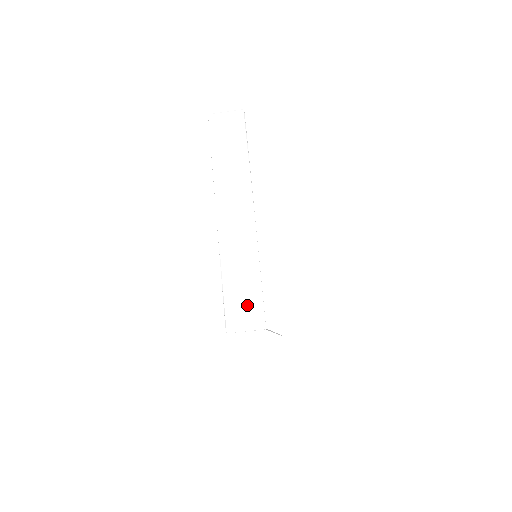
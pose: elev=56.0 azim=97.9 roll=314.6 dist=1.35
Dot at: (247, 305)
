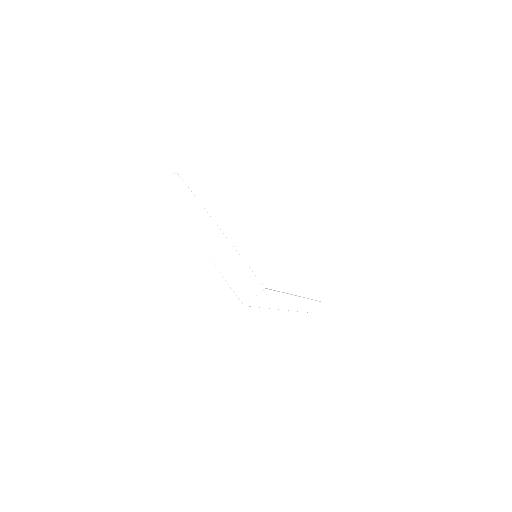
Dot at: (246, 282)
